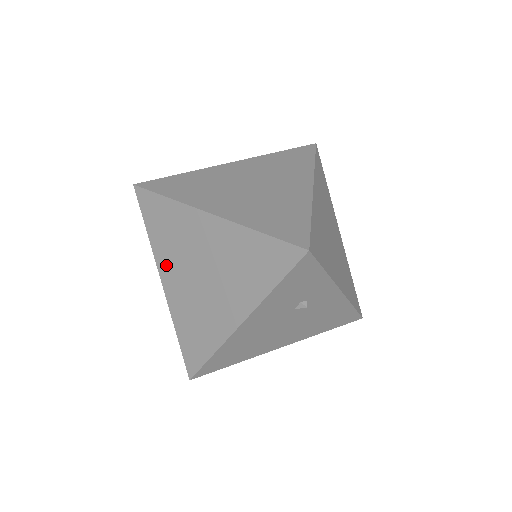
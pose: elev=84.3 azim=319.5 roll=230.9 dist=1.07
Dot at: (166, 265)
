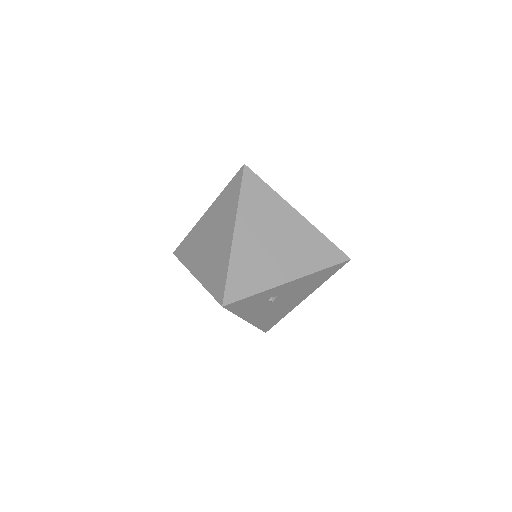
Dot at: occluded
